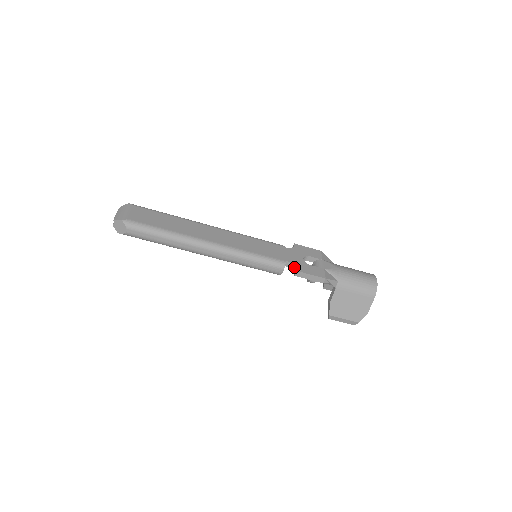
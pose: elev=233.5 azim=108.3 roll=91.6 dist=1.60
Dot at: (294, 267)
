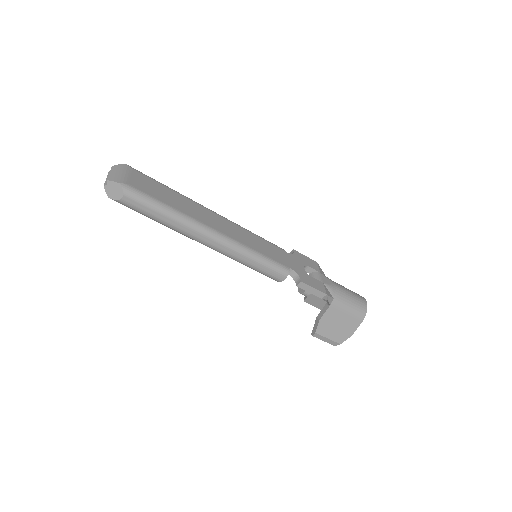
Dot at: (297, 276)
